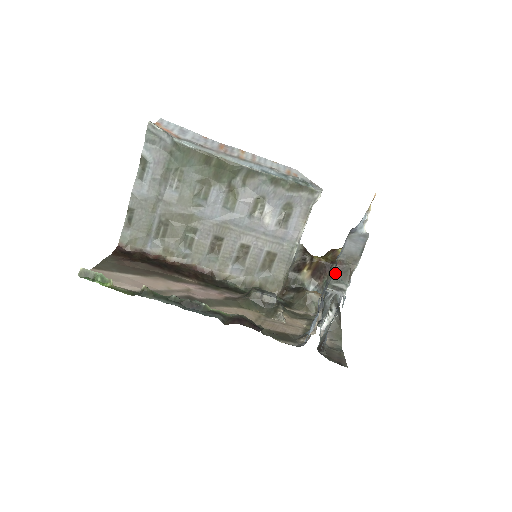
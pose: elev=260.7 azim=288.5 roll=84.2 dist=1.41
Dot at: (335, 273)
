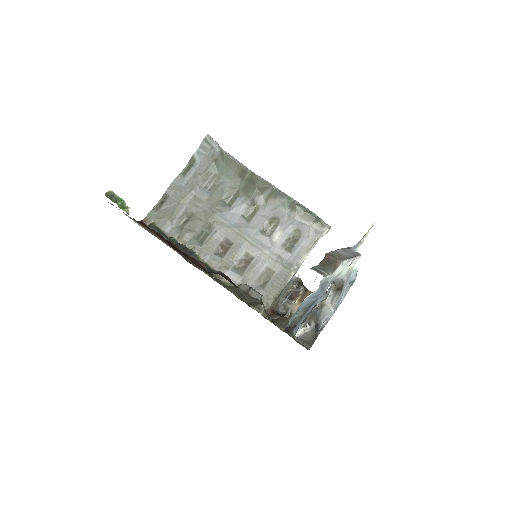
Dot at: (321, 263)
